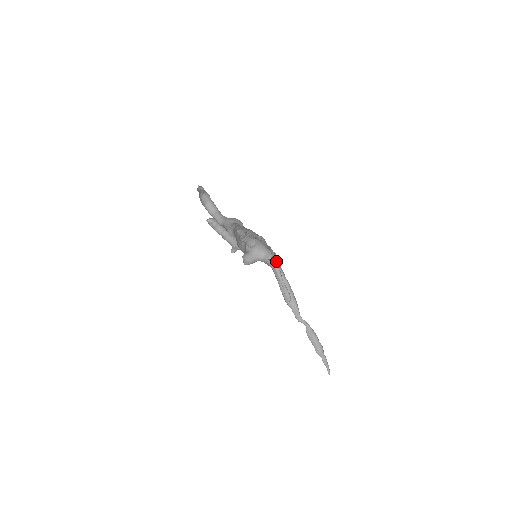
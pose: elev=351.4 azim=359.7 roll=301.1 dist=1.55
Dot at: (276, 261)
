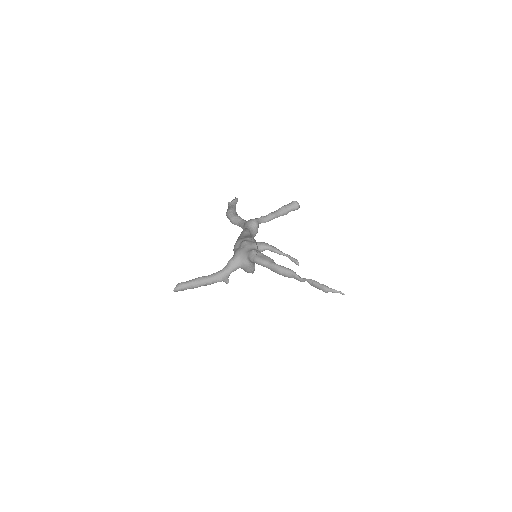
Dot at: (268, 247)
